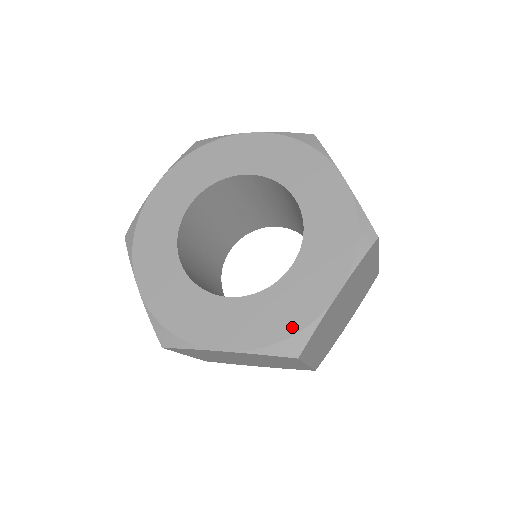
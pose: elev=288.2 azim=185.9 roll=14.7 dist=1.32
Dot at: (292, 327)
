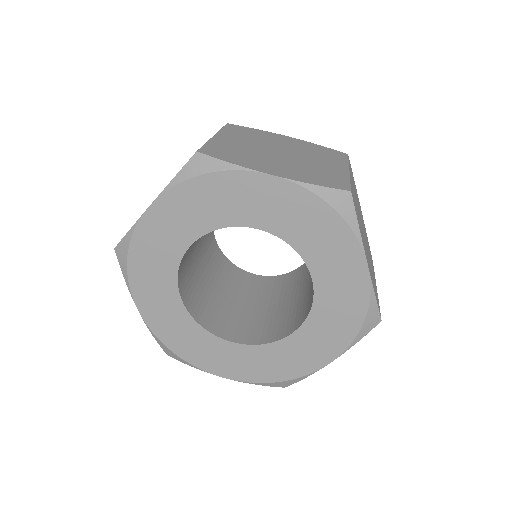
Dot at: (359, 314)
